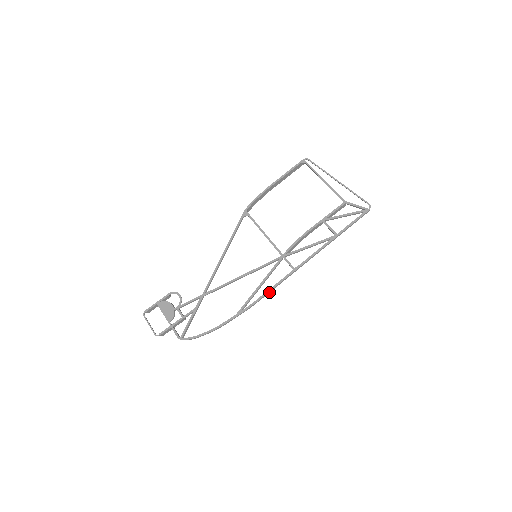
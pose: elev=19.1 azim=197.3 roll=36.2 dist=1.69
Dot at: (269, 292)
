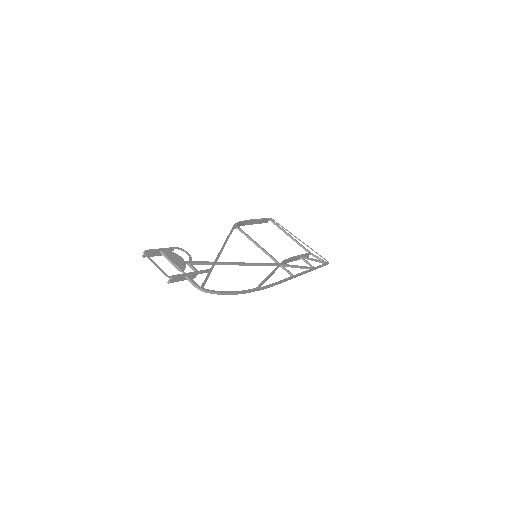
Dot at: (279, 283)
